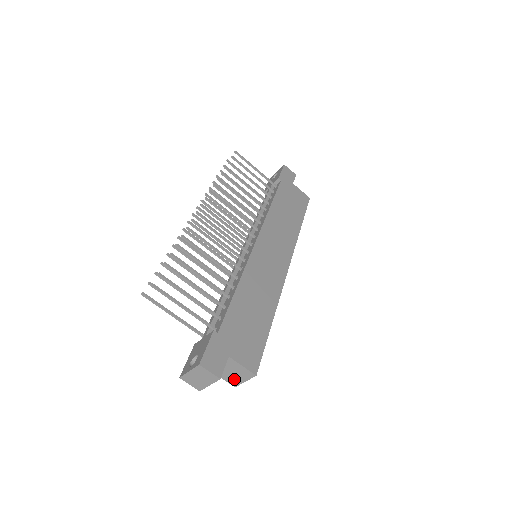
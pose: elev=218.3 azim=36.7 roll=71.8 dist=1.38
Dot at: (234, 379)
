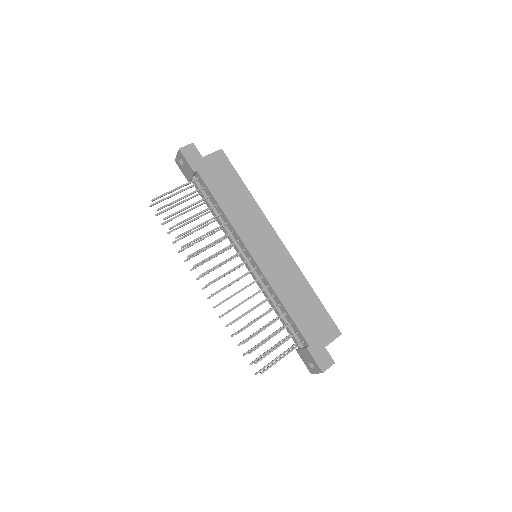
Dot at: occluded
